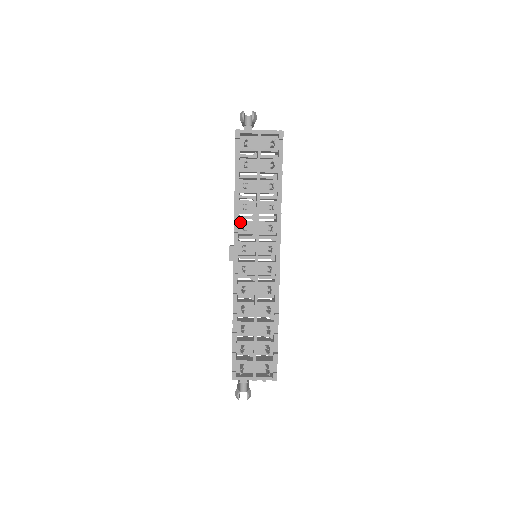
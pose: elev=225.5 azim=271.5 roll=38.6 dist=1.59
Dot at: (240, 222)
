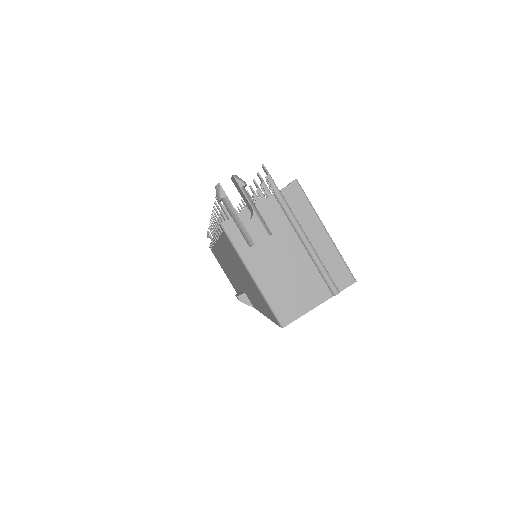
Dot at: occluded
